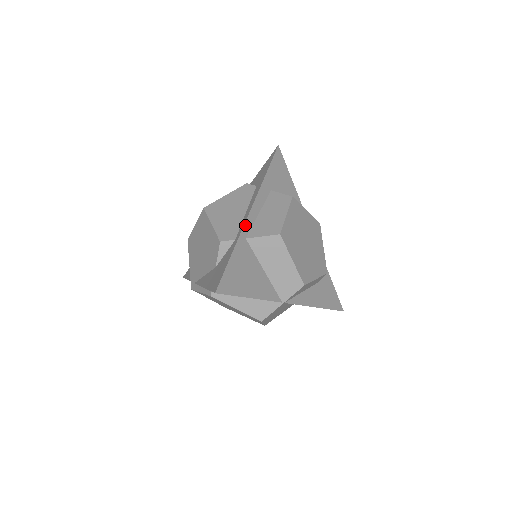
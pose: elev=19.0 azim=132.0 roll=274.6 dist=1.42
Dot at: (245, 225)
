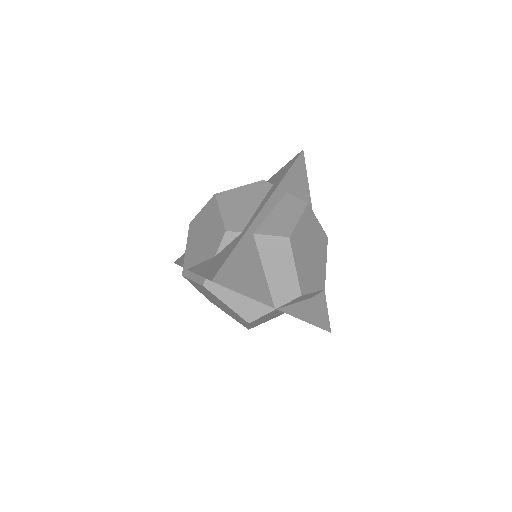
Dot at: (255, 220)
